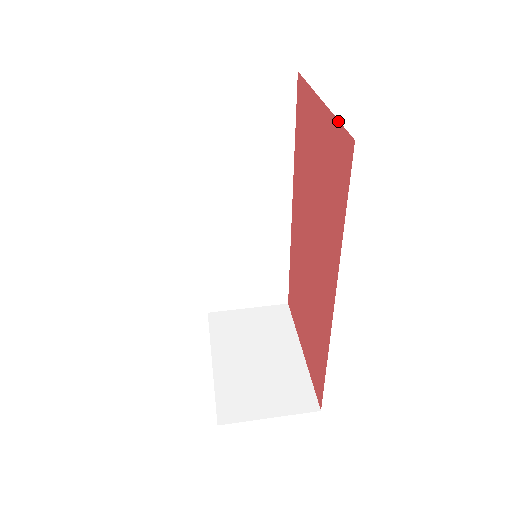
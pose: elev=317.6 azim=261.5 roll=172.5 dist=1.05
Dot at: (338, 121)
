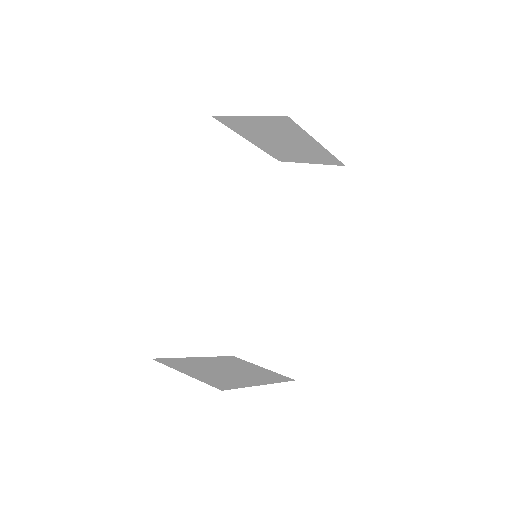
Dot at: (303, 130)
